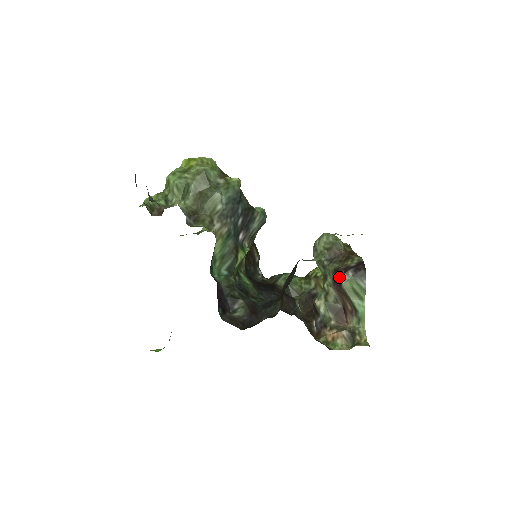
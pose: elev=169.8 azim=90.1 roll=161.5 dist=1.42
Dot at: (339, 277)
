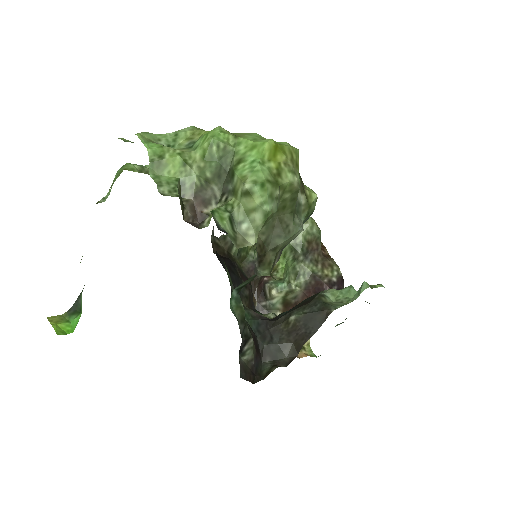
Dot at: (319, 290)
